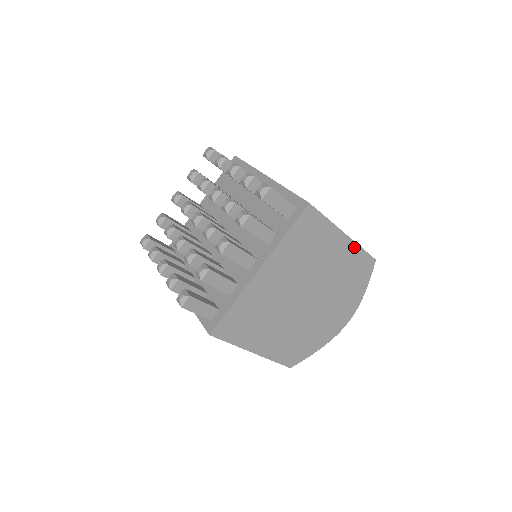
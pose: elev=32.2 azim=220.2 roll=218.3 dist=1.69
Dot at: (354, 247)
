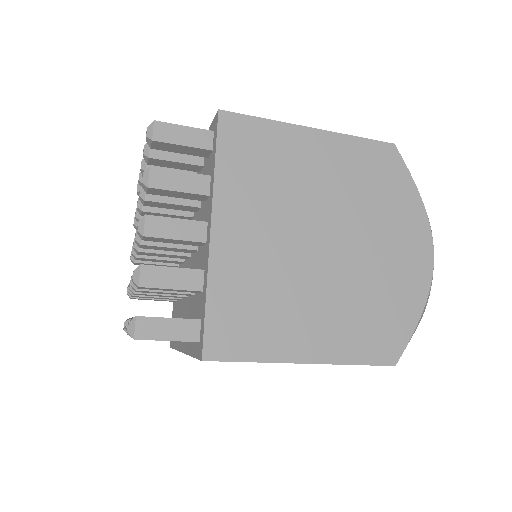
Dot at: (335, 363)
